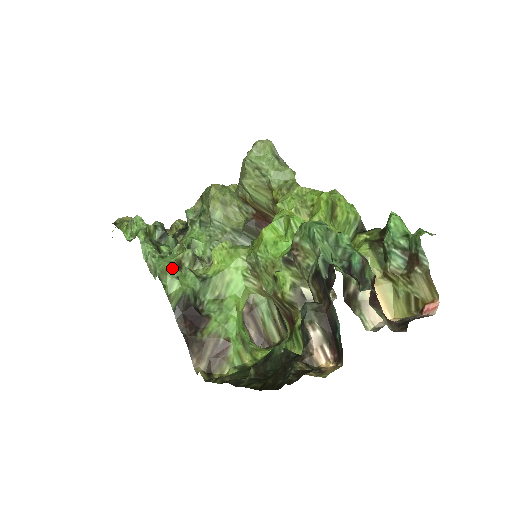
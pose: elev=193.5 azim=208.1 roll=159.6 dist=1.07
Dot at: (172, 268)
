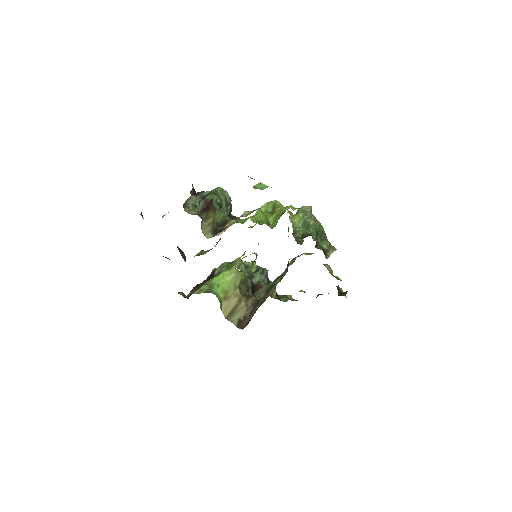
Dot at: (225, 262)
